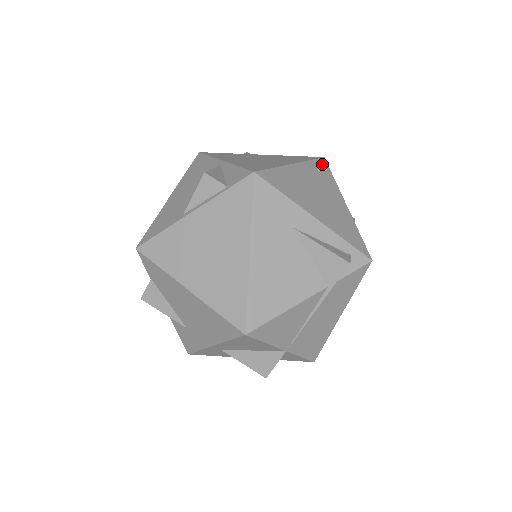
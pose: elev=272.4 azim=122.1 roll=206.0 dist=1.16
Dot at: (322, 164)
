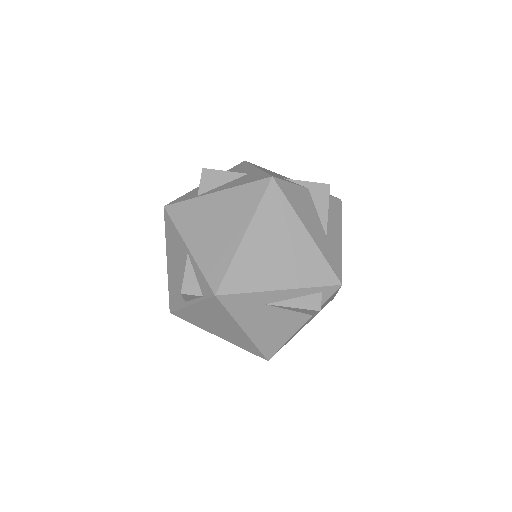
Dot at: (272, 194)
